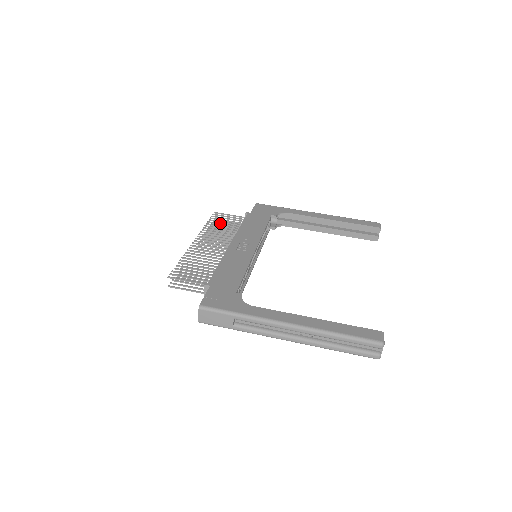
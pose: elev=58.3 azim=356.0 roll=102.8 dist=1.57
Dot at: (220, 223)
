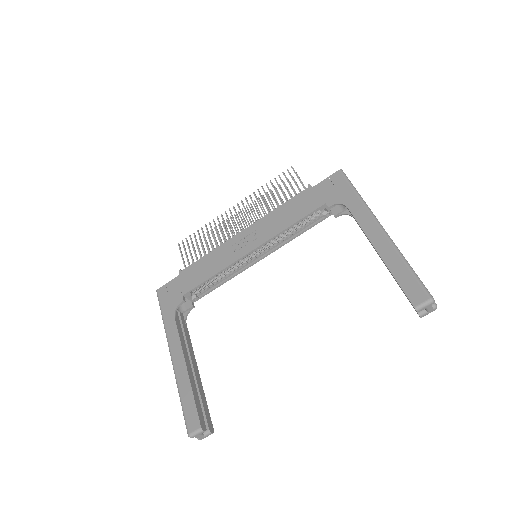
Dot at: (275, 189)
